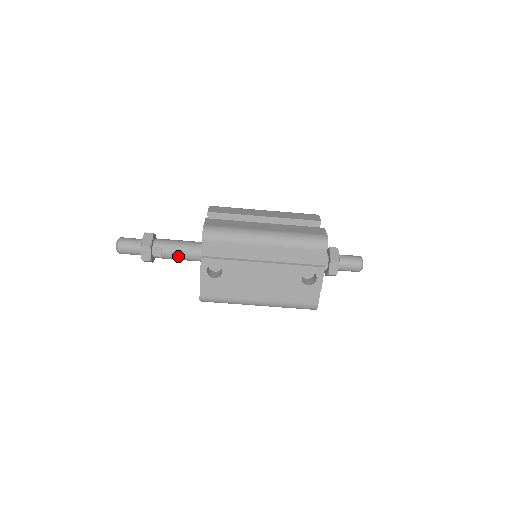
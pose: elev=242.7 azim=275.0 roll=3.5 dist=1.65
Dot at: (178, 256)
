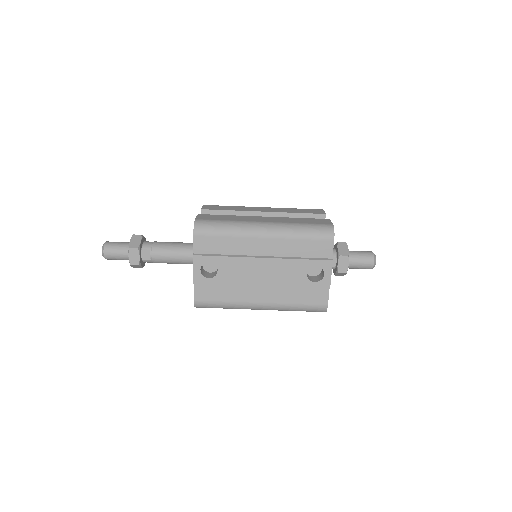
Dot at: (170, 259)
